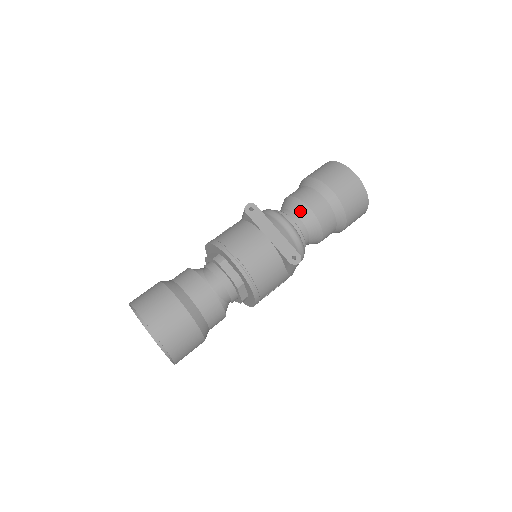
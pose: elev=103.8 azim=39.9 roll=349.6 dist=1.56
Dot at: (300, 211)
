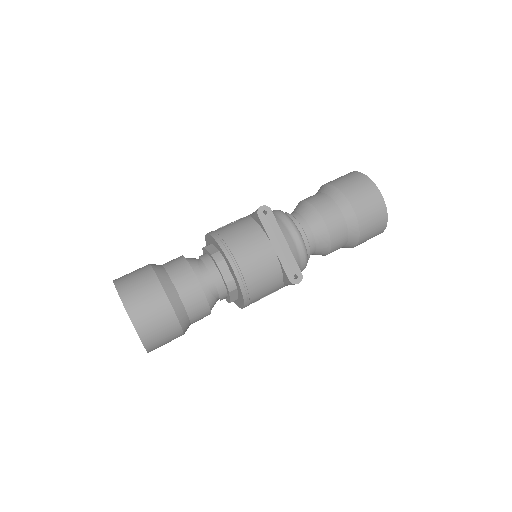
Dot at: (314, 223)
